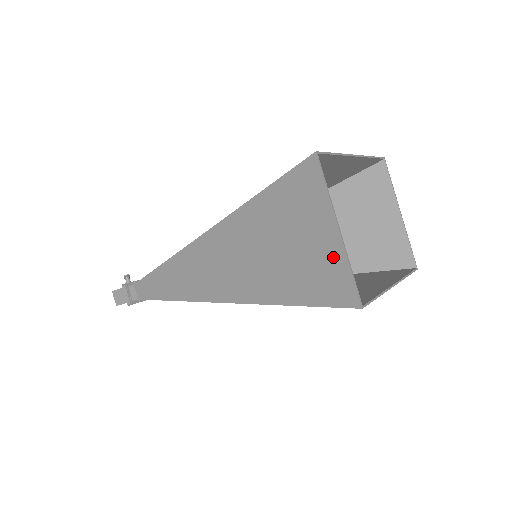
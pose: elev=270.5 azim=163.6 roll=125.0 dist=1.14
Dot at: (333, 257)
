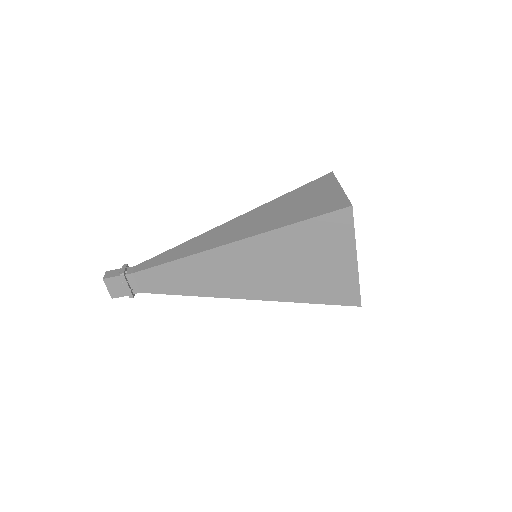
Dot at: (336, 196)
